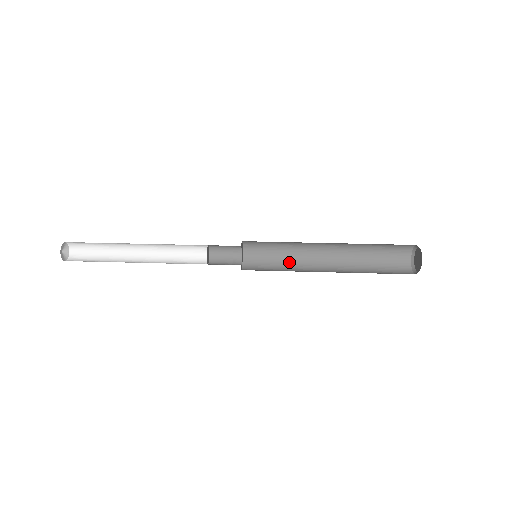
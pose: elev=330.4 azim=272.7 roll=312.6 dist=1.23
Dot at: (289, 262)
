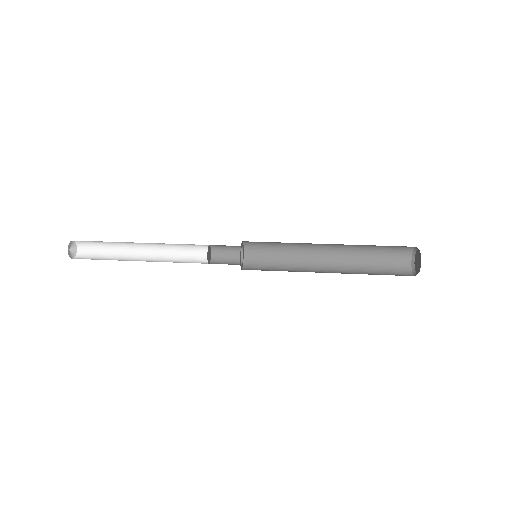
Dot at: (289, 254)
